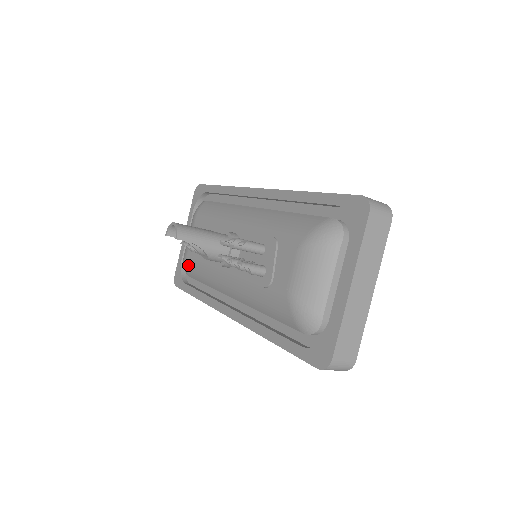
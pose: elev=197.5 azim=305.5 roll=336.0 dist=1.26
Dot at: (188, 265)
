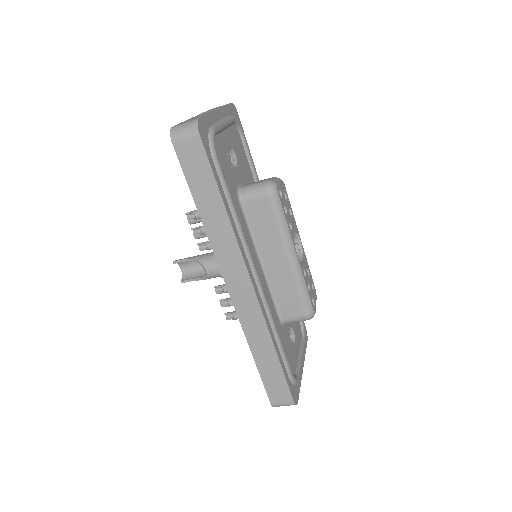
Dot at: occluded
